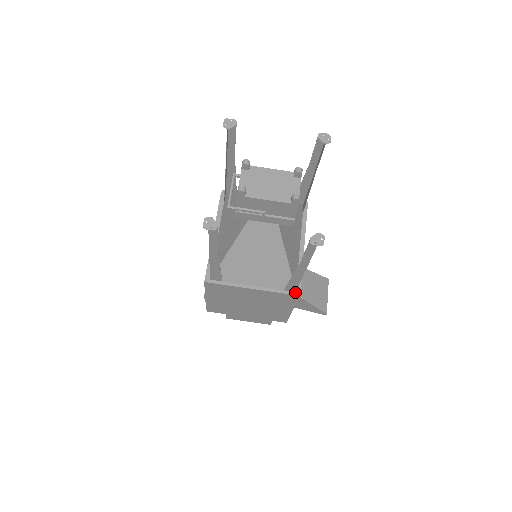
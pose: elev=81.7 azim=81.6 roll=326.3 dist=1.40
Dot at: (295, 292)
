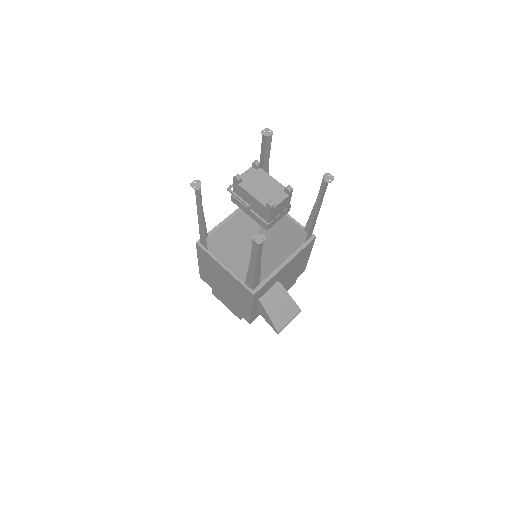
Dot at: (252, 290)
